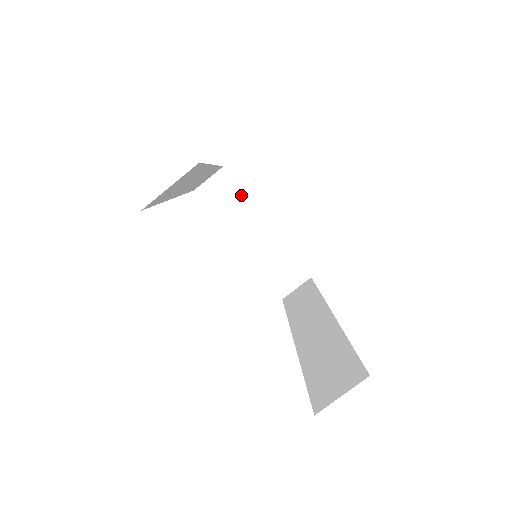
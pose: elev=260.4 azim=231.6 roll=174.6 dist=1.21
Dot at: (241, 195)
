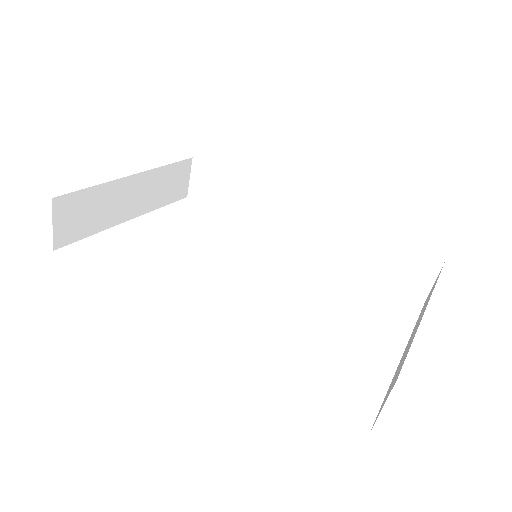
Dot at: (93, 192)
